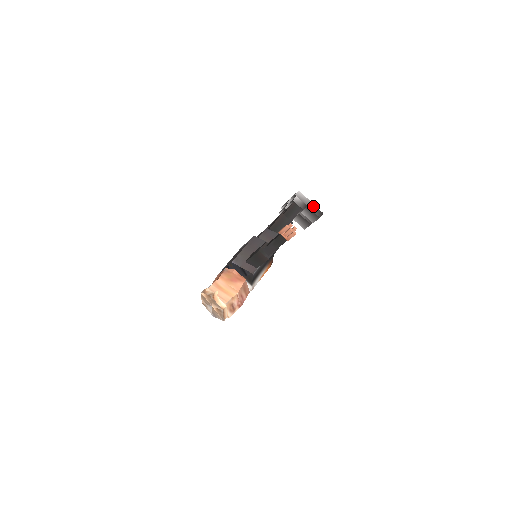
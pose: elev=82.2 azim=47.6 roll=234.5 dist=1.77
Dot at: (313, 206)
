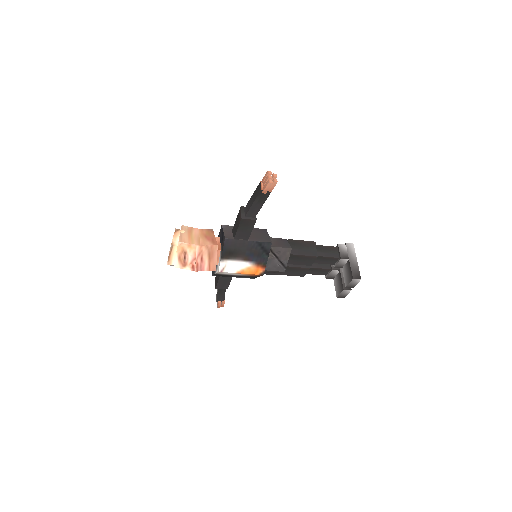
Dot at: (356, 265)
